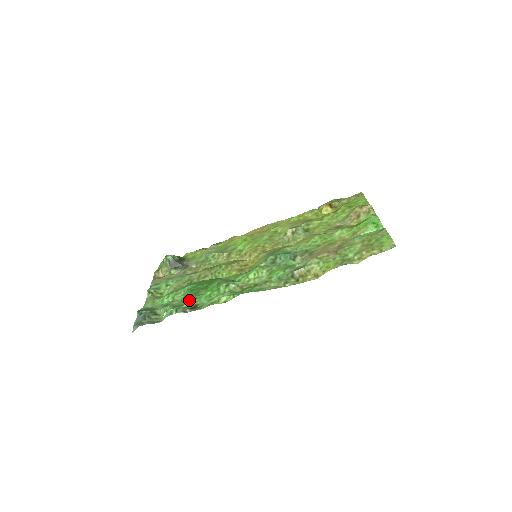
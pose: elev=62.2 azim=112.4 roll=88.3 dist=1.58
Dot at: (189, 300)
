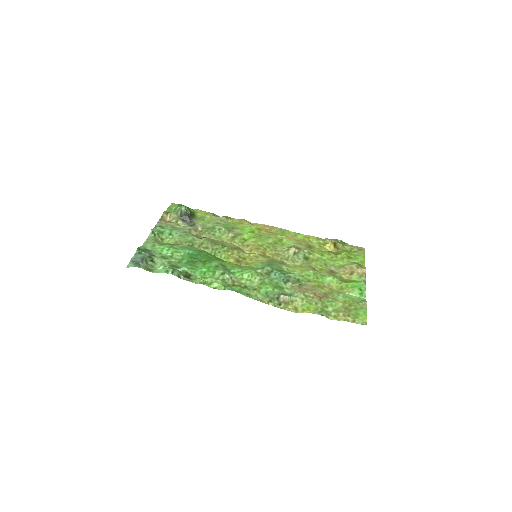
Dot at: (186, 267)
